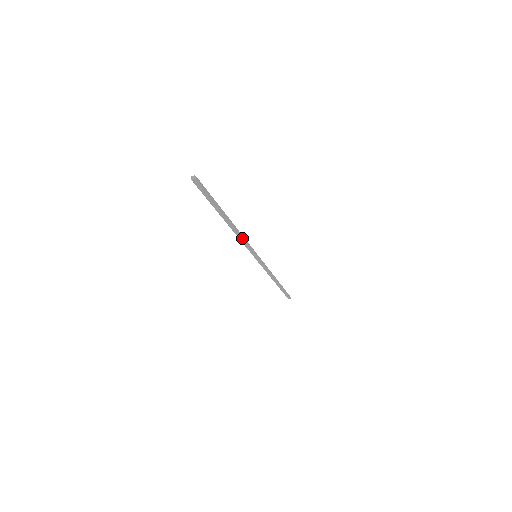
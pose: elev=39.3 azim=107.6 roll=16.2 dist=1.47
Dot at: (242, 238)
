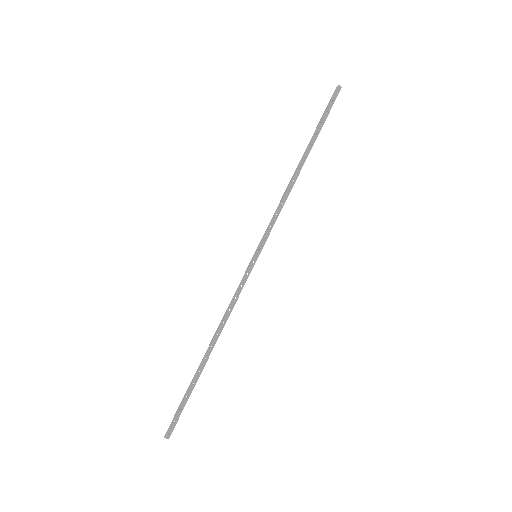
Dot at: (284, 203)
